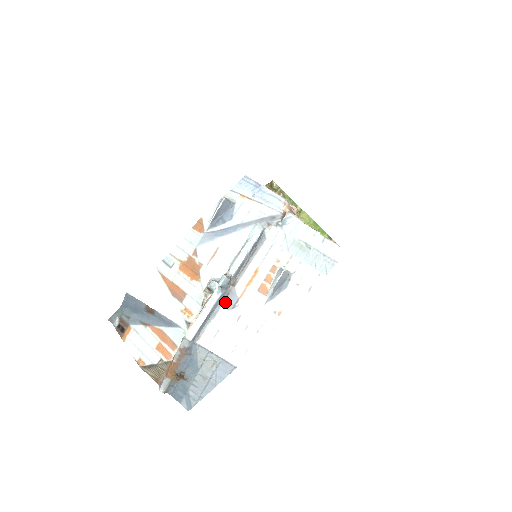
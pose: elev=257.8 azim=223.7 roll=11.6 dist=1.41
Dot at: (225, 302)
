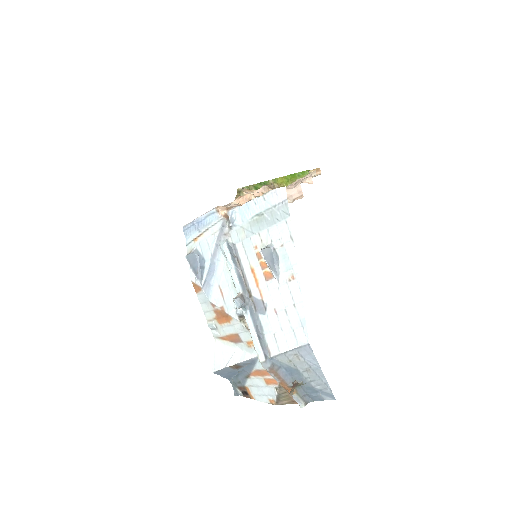
Dot at: (258, 312)
